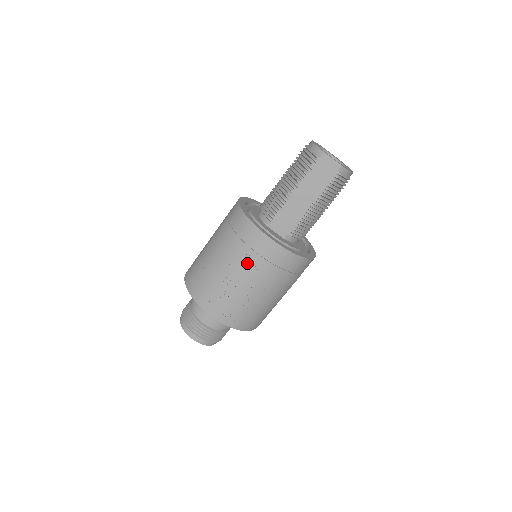
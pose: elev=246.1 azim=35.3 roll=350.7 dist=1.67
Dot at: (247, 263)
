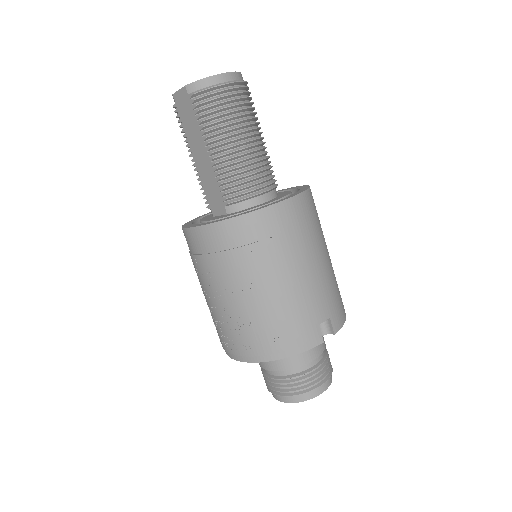
Dot at: (200, 273)
